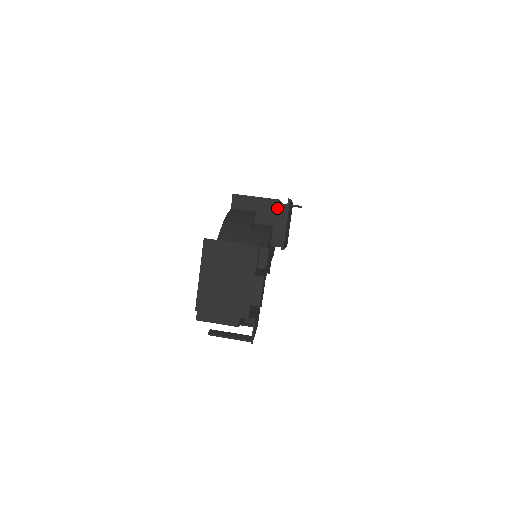
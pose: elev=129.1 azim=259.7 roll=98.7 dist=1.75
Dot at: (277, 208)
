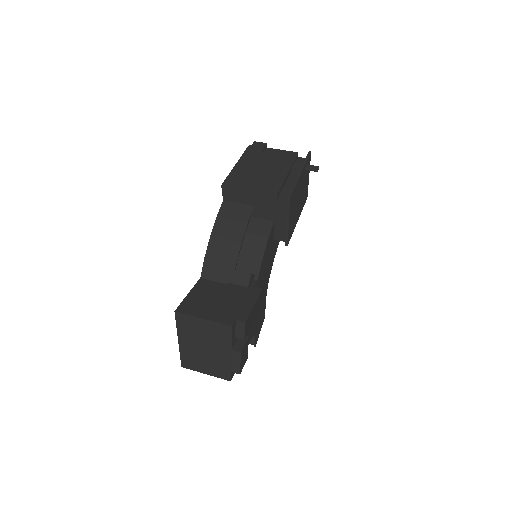
Dot at: (276, 204)
